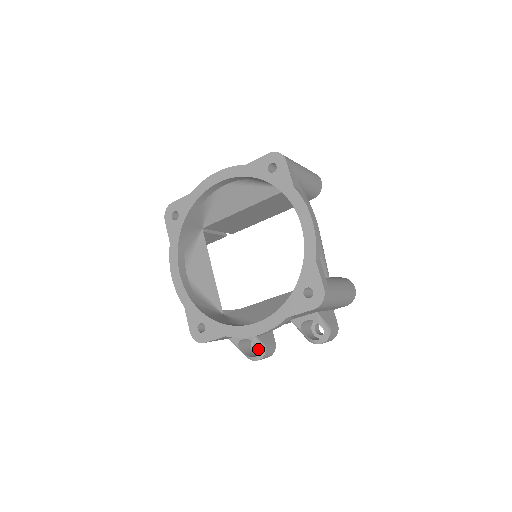
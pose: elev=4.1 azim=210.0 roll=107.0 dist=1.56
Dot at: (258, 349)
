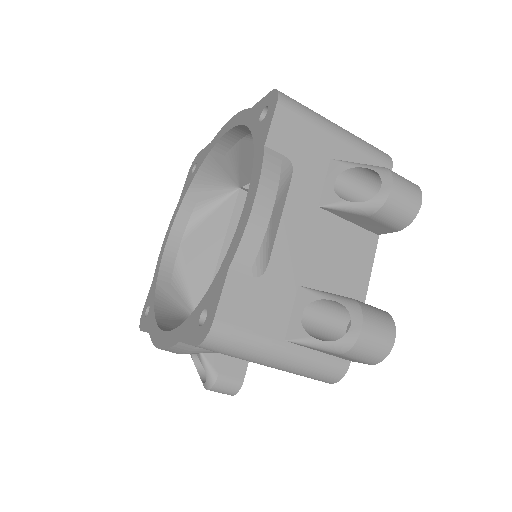
Dot at: occluded
